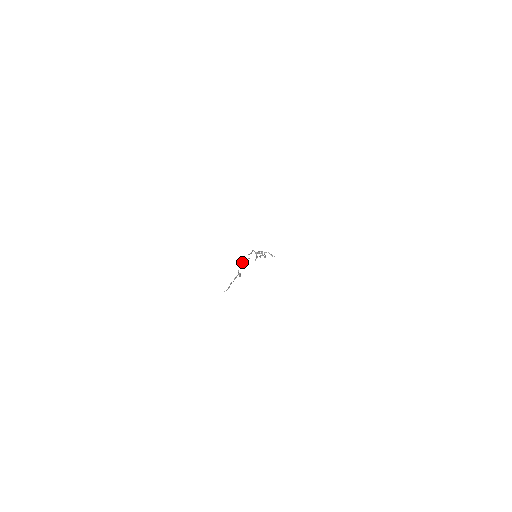
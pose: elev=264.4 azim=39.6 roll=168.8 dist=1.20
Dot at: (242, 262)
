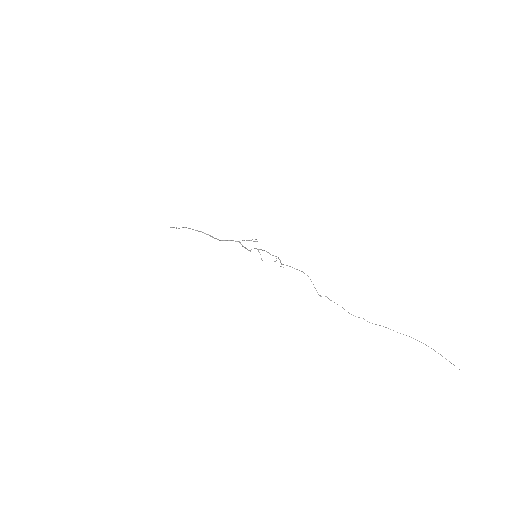
Dot at: occluded
